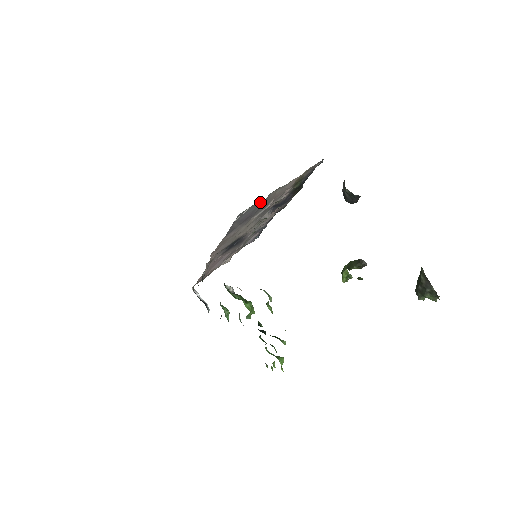
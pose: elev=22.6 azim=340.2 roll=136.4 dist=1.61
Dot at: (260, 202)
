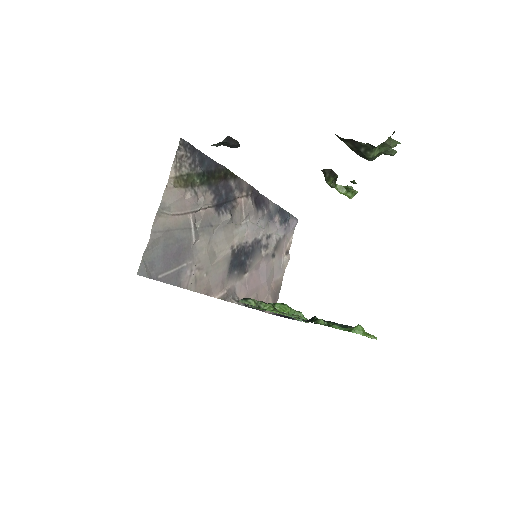
Dot at: (149, 244)
